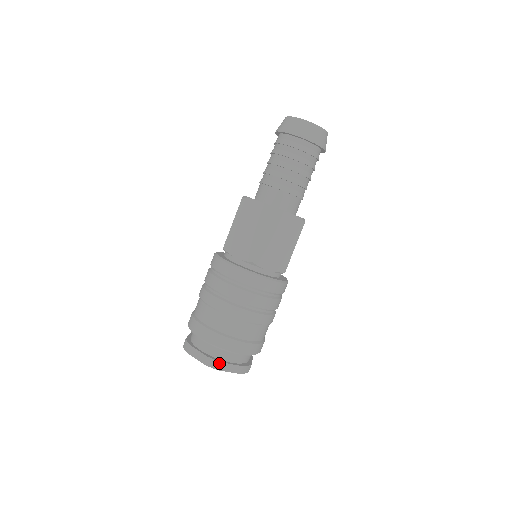
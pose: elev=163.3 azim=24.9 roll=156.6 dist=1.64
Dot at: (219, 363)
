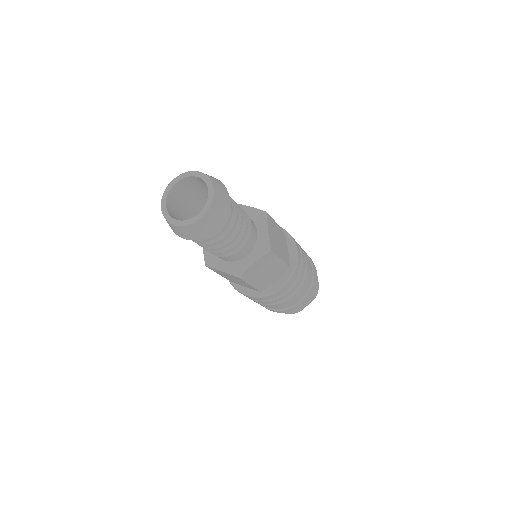
Dot at: (296, 312)
